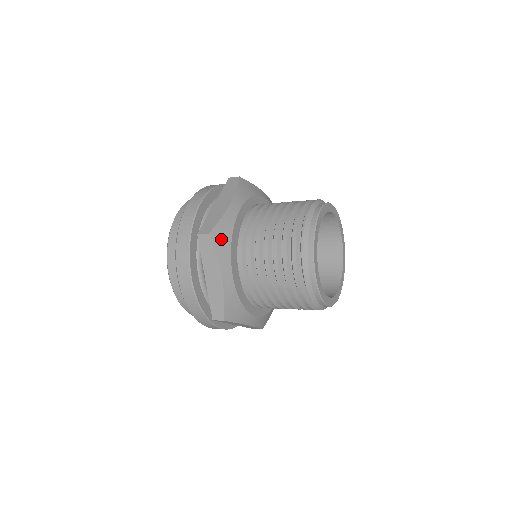
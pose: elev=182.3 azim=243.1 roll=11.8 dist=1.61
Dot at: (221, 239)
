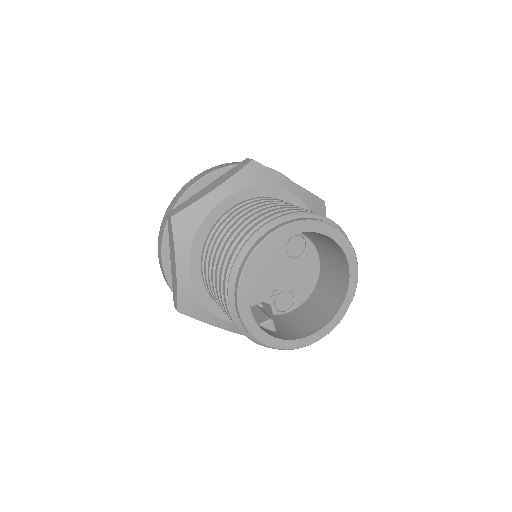
Dot at: (184, 226)
